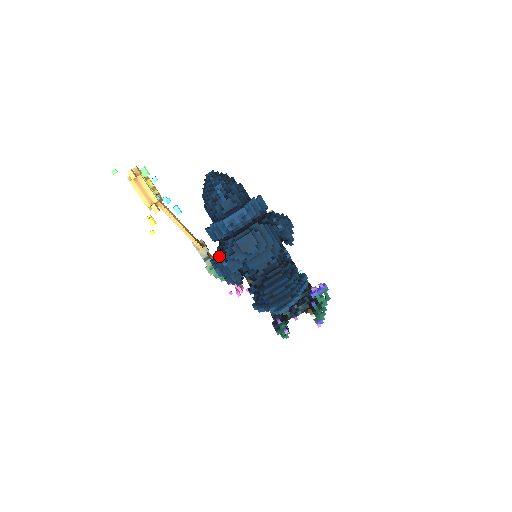
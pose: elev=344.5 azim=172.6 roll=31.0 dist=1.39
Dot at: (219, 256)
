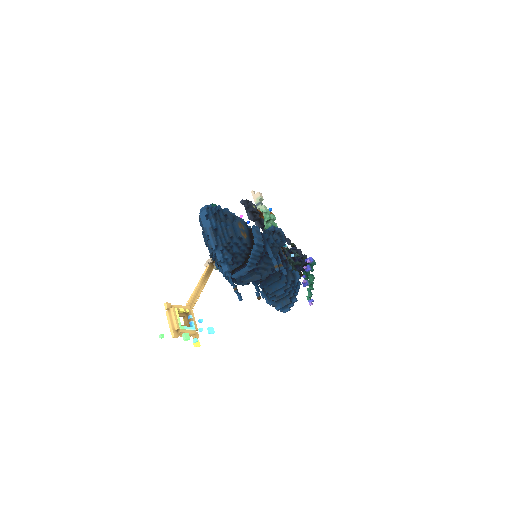
Dot at: occluded
